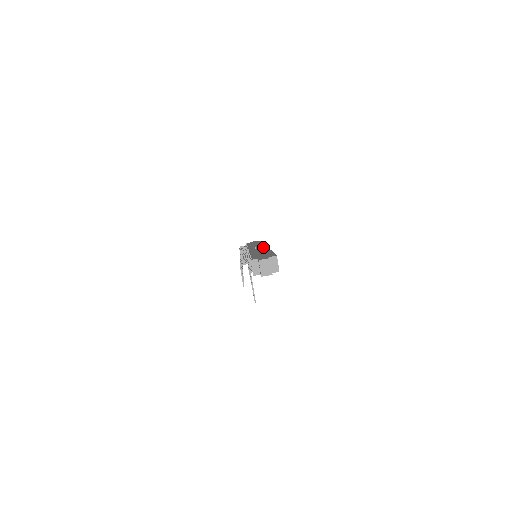
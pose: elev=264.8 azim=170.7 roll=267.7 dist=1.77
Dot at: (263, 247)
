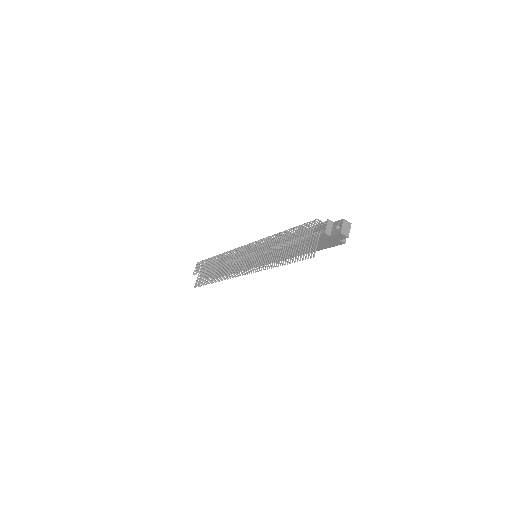
Dot at: occluded
